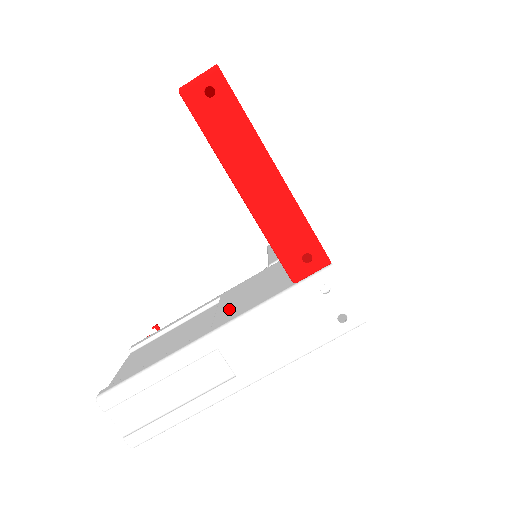
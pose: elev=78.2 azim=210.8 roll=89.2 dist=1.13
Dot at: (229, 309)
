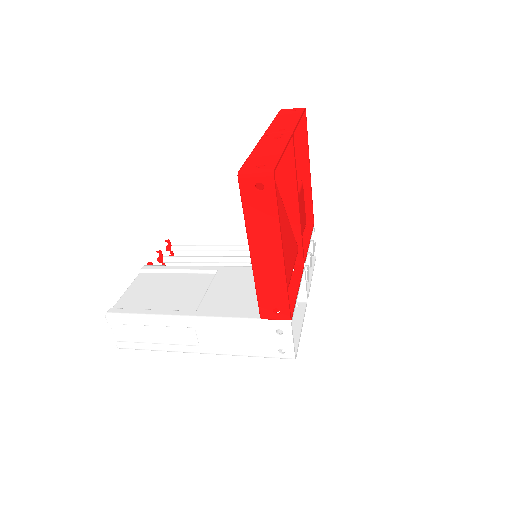
Dot at: (215, 299)
